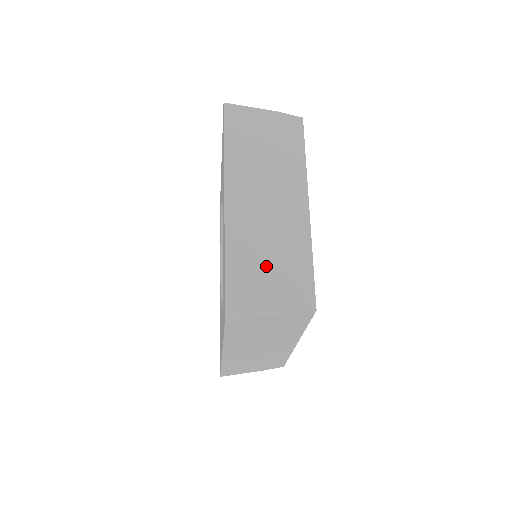
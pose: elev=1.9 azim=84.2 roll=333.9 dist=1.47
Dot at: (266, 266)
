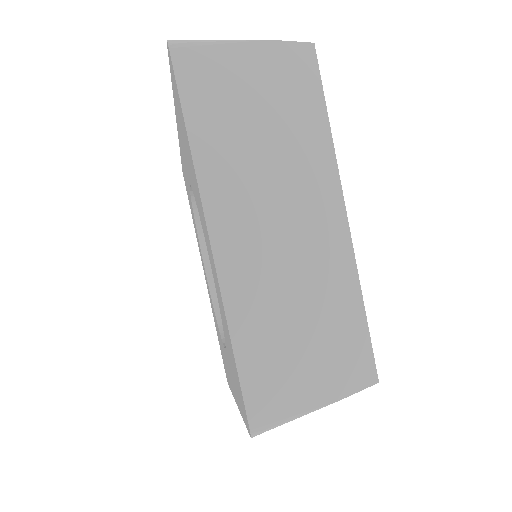
Dot at: (297, 338)
